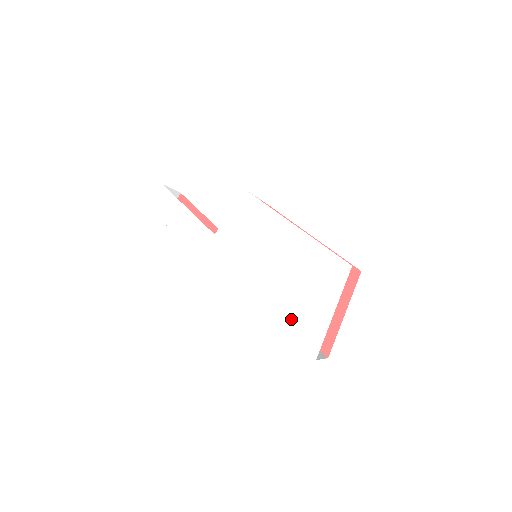
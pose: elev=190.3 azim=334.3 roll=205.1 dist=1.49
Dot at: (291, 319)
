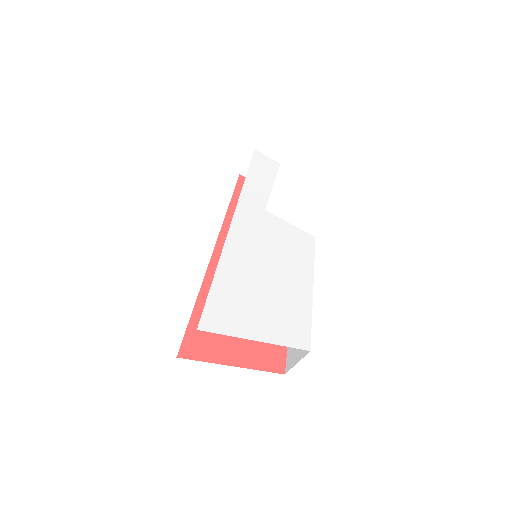
Dot at: (227, 294)
